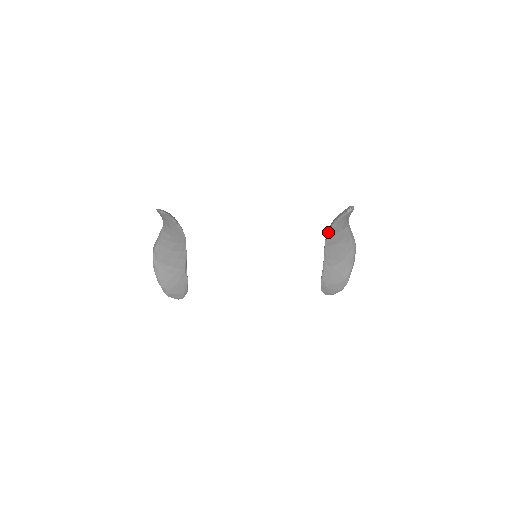
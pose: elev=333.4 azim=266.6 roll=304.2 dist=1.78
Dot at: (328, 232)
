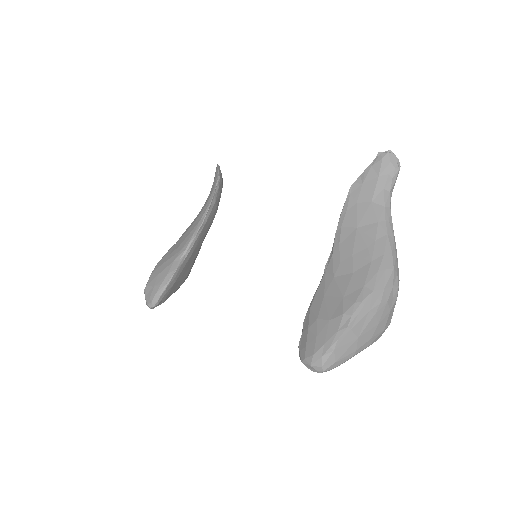
Dot at: (348, 192)
